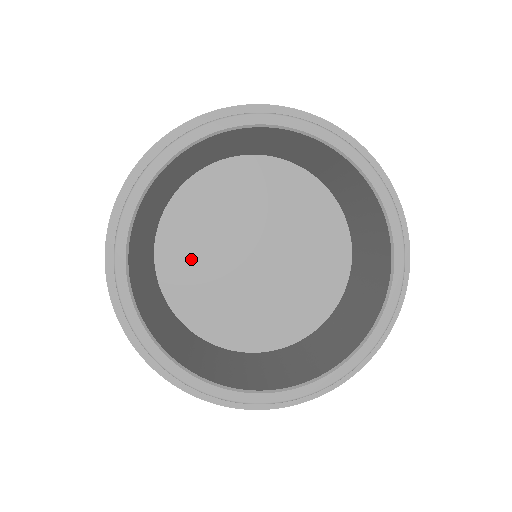
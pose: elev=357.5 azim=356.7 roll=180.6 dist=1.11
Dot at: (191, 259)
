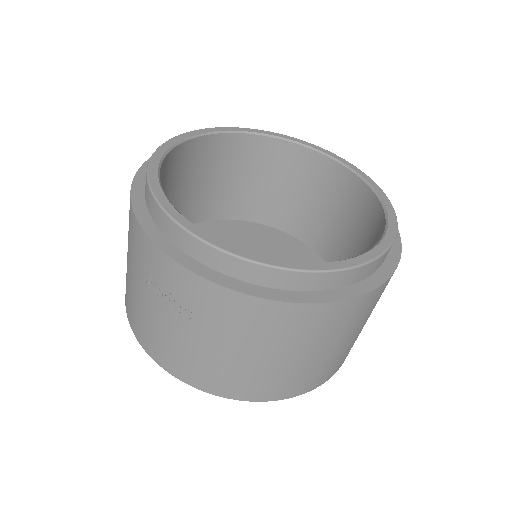
Dot at: occluded
